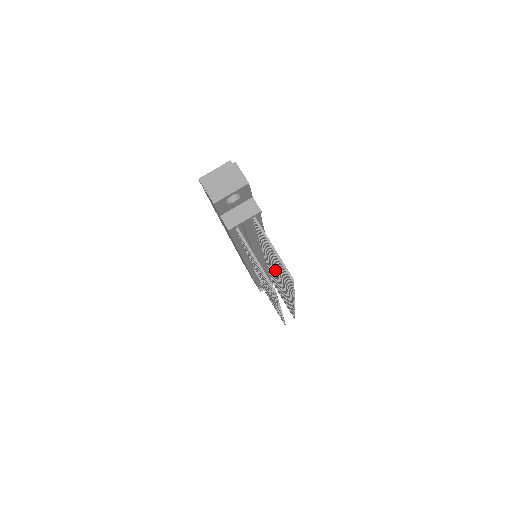
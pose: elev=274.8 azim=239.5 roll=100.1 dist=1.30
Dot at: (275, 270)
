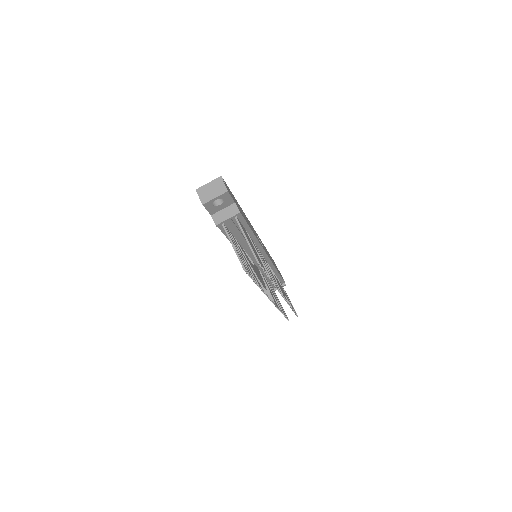
Dot at: occluded
